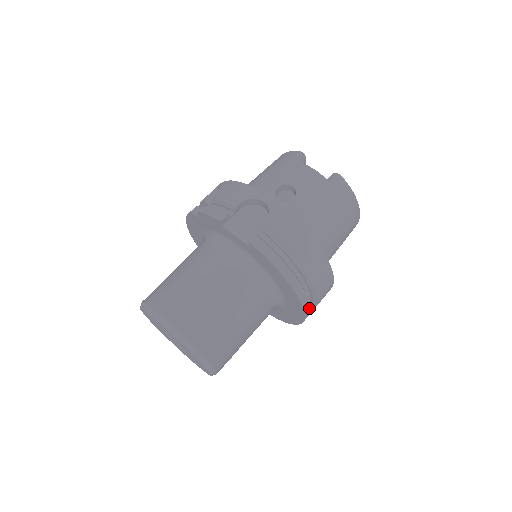
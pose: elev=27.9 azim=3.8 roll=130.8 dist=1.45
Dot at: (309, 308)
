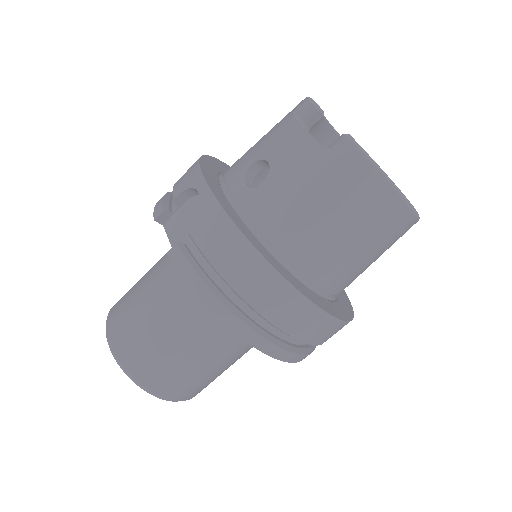
Dot at: (280, 350)
